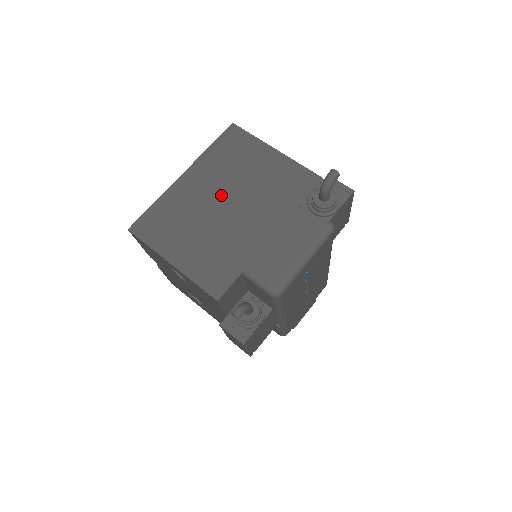
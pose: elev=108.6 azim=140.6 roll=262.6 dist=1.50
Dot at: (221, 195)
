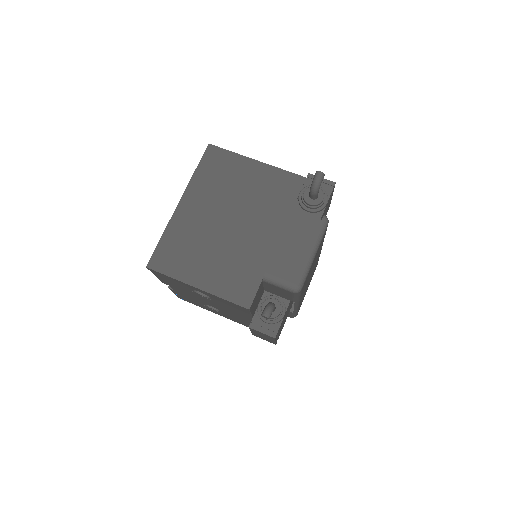
Dot at: (221, 214)
